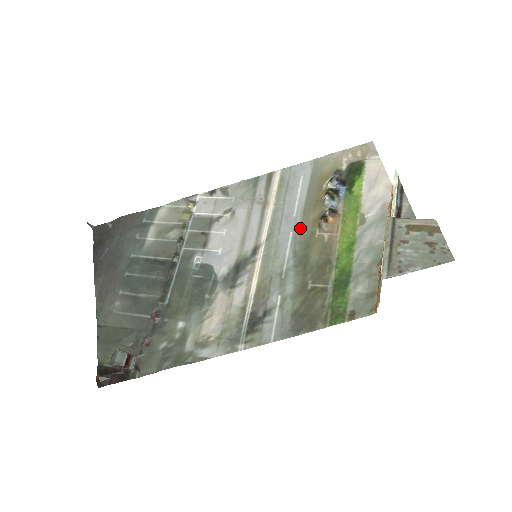
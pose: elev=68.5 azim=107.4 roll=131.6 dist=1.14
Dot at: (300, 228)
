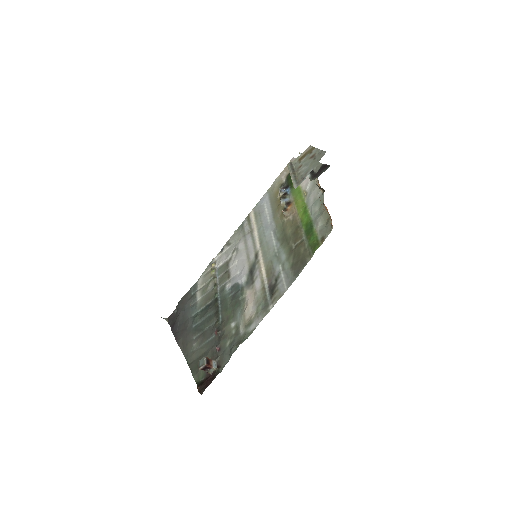
Dot at: (275, 226)
